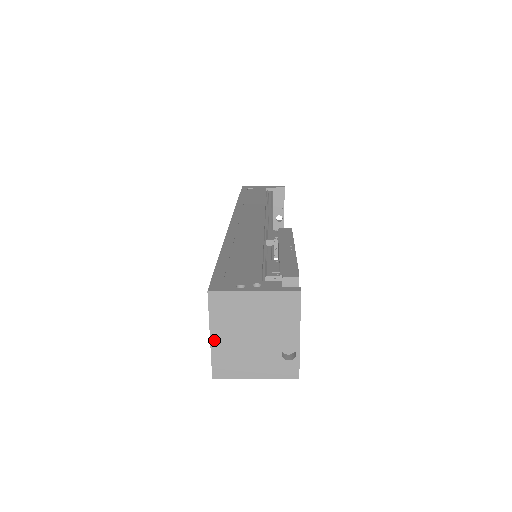
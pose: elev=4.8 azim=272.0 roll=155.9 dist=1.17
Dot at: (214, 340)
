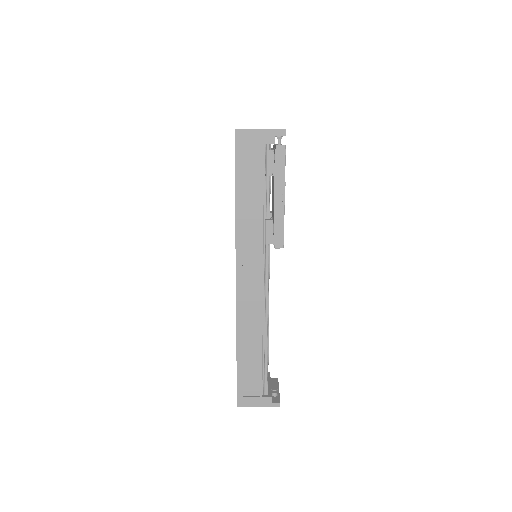
Dot at: occluded
